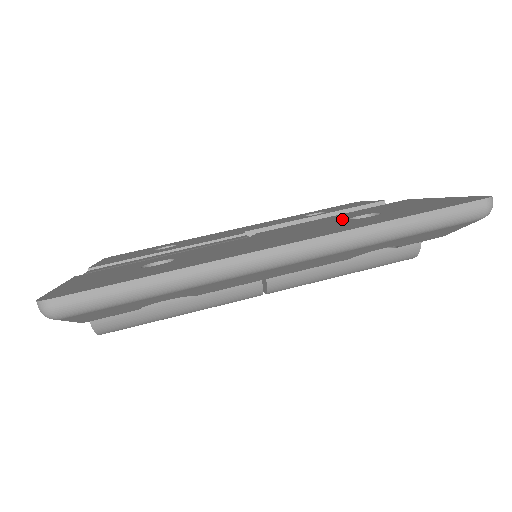
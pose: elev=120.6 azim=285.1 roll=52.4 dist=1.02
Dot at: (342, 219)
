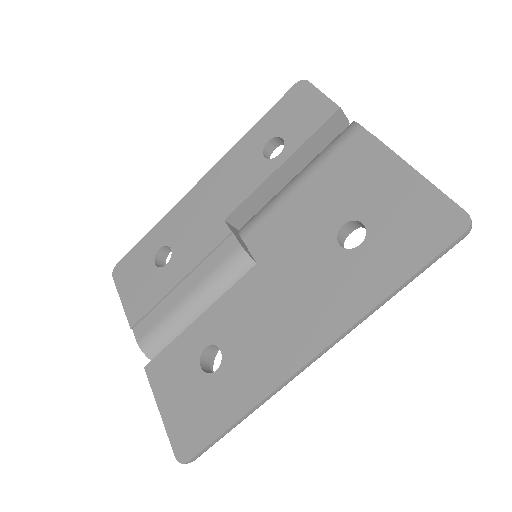
Dot at: (329, 236)
